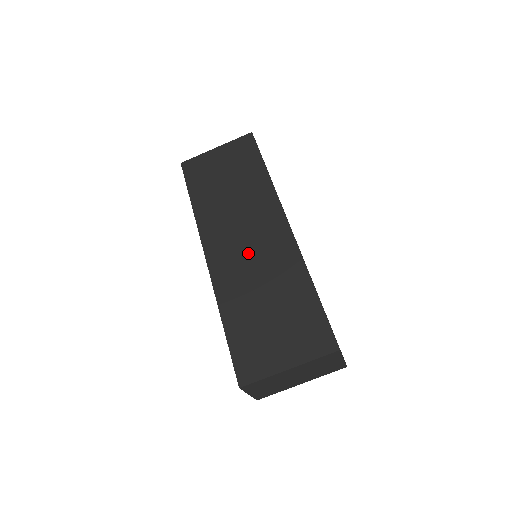
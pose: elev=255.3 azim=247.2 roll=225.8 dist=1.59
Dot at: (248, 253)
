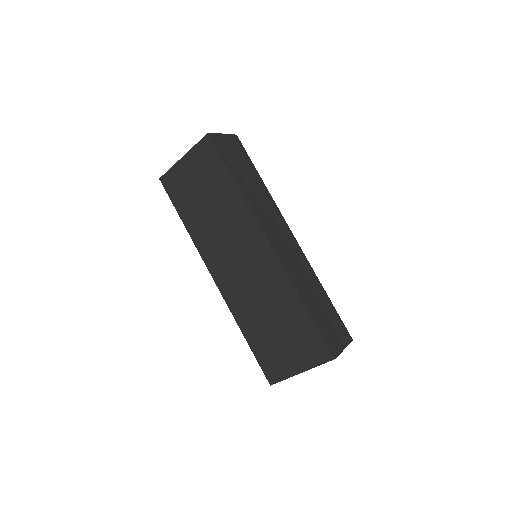
Dot at: (245, 275)
